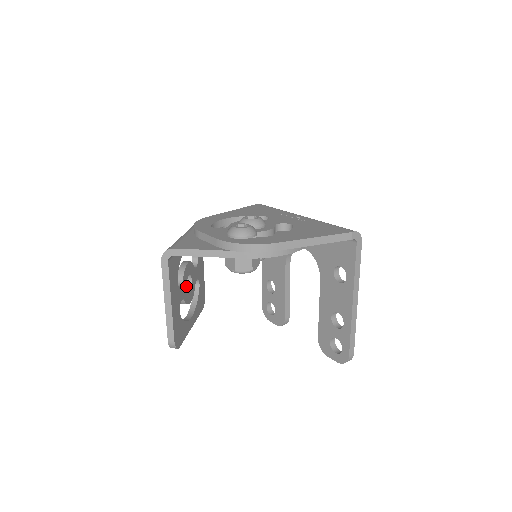
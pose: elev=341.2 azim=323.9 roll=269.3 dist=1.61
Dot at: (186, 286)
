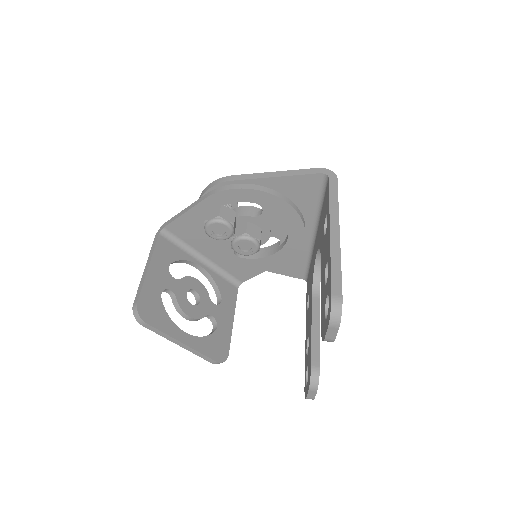
Dot at: (186, 292)
